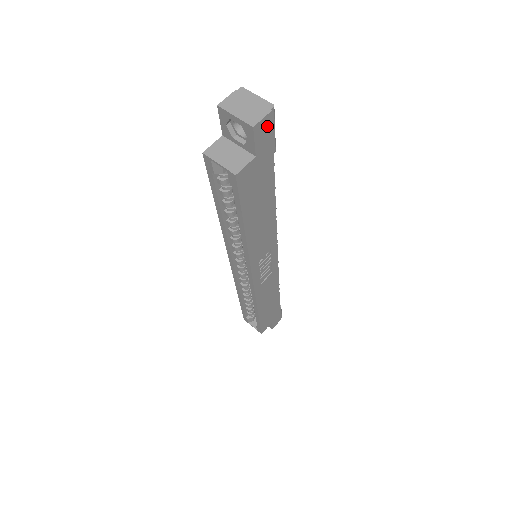
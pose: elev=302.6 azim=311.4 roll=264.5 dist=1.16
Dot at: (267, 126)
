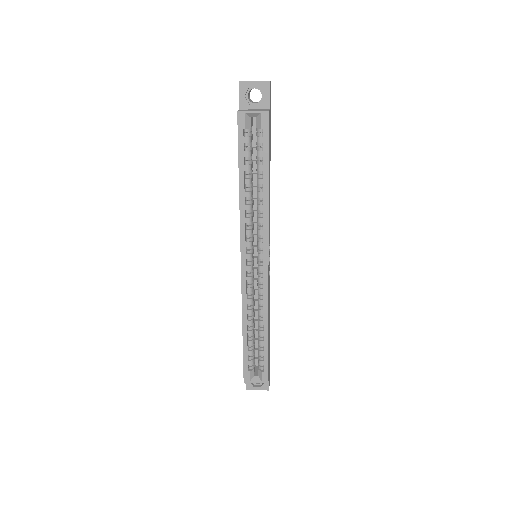
Dot at: (270, 91)
